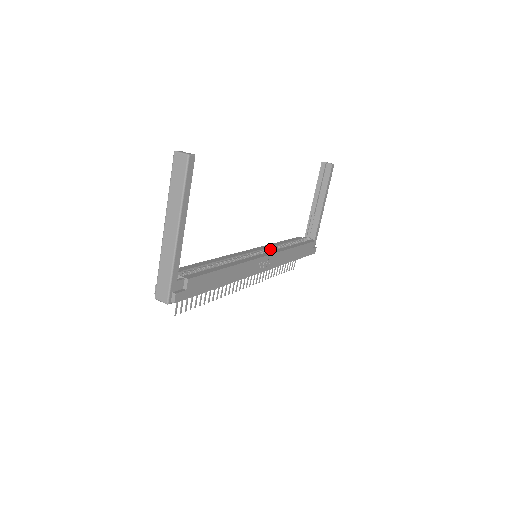
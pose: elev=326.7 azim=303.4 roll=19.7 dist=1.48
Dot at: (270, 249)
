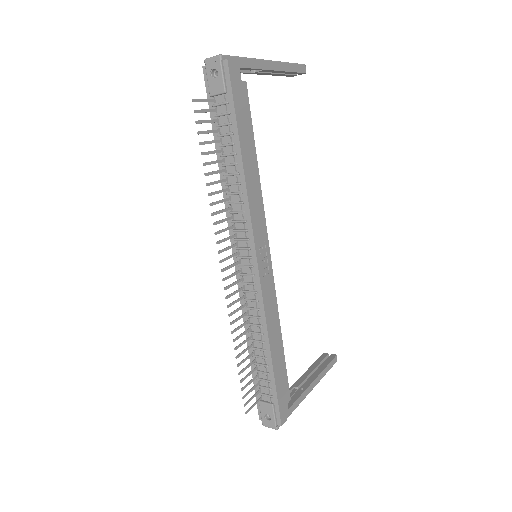
Dot at: occluded
